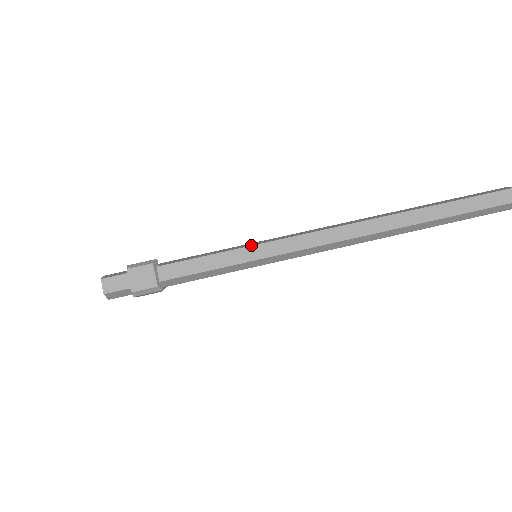
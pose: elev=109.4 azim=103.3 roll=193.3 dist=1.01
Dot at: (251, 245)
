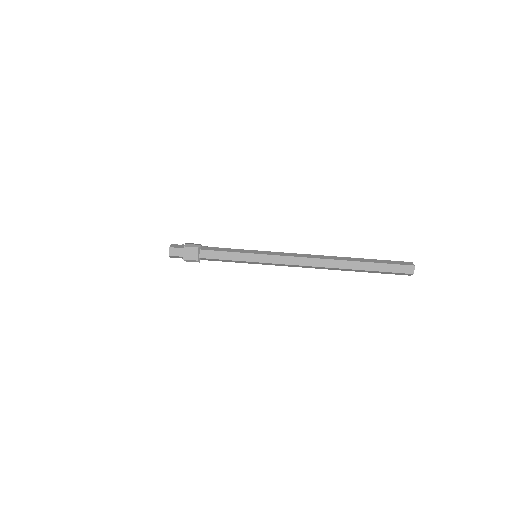
Dot at: (253, 253)
